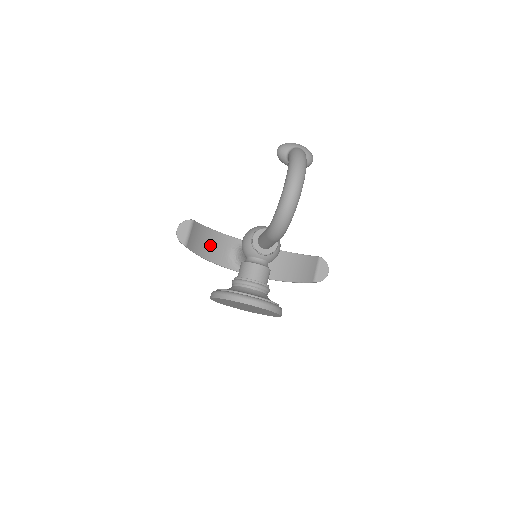
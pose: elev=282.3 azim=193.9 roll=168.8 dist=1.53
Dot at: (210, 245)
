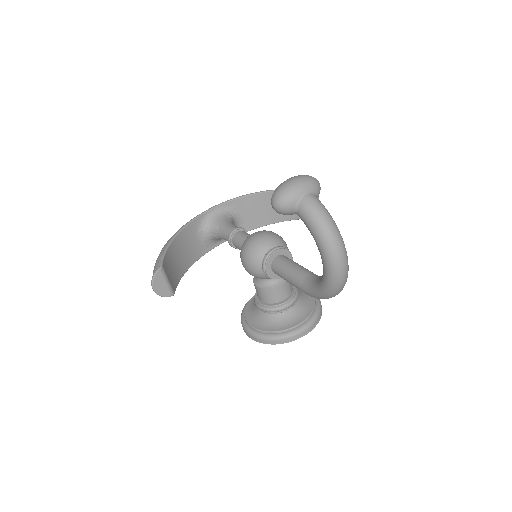
Dot at: (181, 255)
